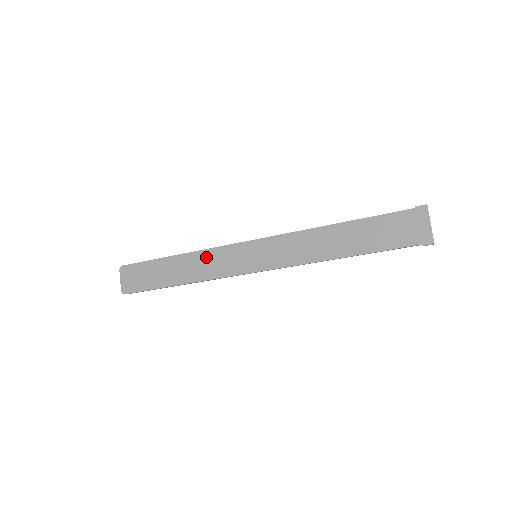
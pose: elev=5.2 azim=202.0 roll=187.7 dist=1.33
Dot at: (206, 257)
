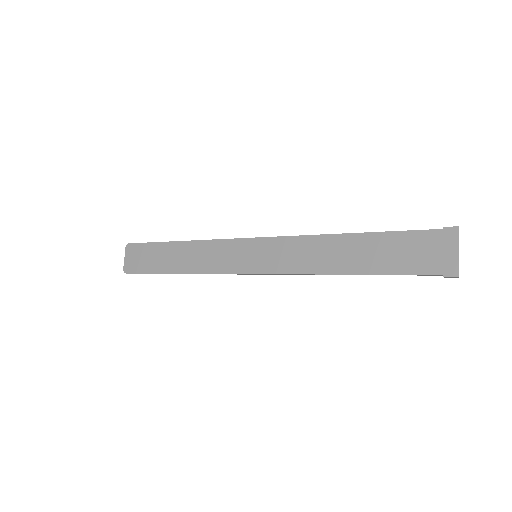
Dot at: (206, 248)
